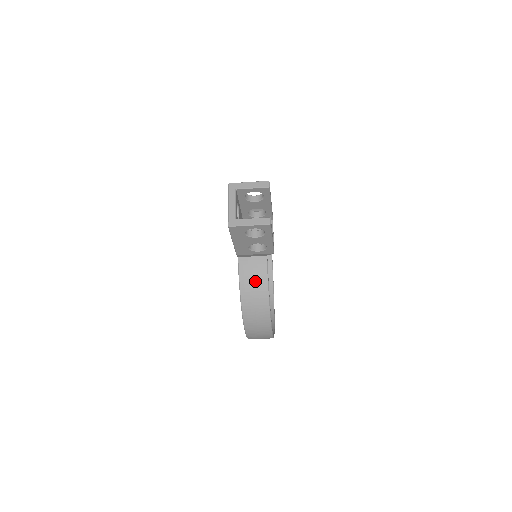
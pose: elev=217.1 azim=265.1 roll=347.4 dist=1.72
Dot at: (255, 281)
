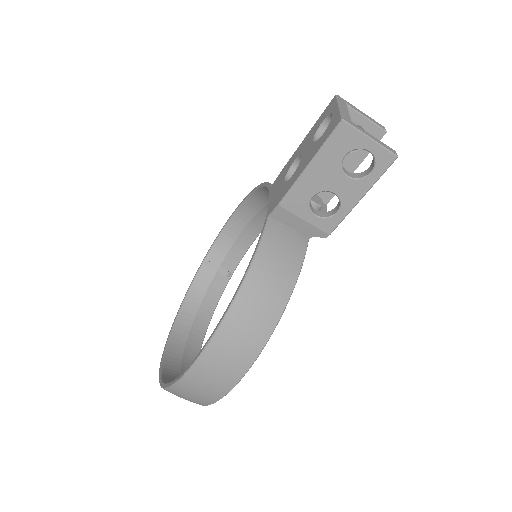
Dot at: (282, 261)
